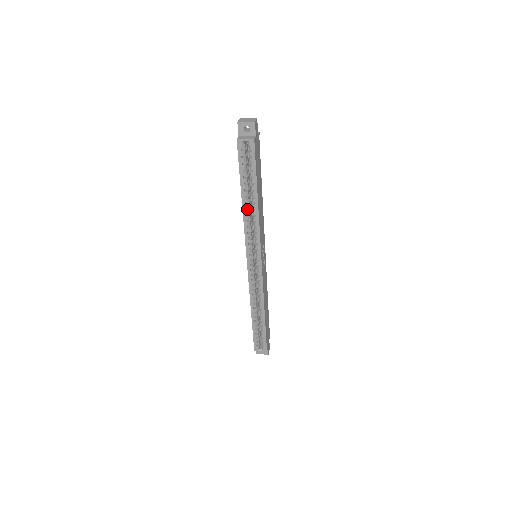
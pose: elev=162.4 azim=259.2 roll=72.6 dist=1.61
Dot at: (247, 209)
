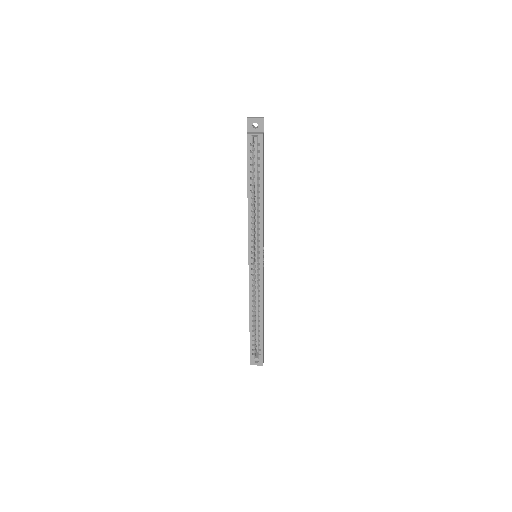
Dot at: (252, 205)
